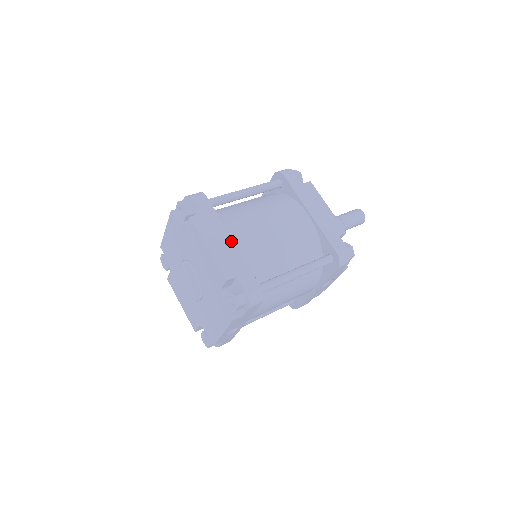
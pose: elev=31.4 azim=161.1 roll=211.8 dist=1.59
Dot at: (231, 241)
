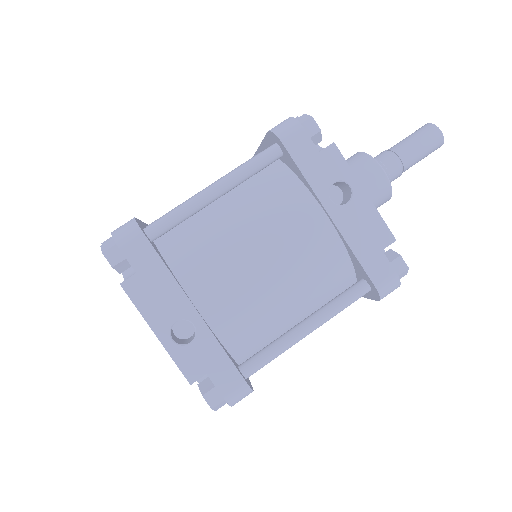
Dot at: occluded
